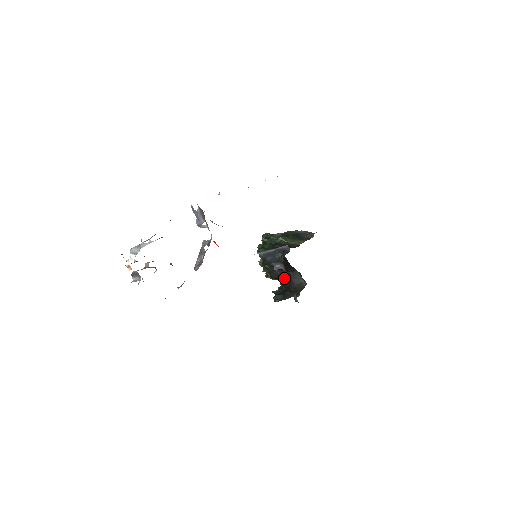
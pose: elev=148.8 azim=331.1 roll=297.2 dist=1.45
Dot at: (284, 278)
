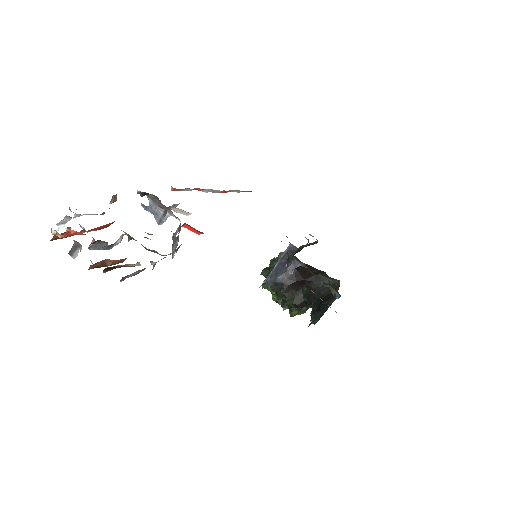
Dot at: (310, 294)
